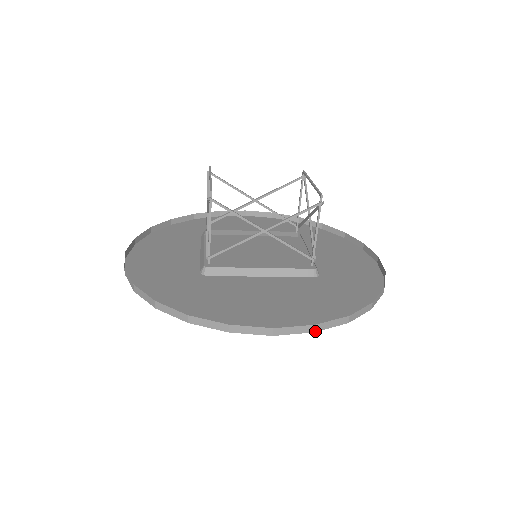
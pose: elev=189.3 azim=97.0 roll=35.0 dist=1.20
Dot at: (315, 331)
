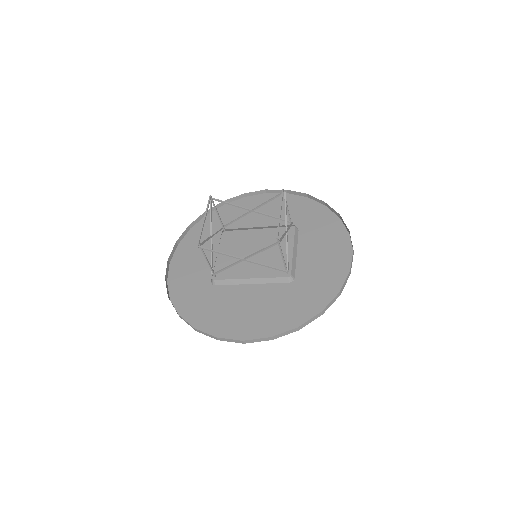
Dot at: (273, 339)
